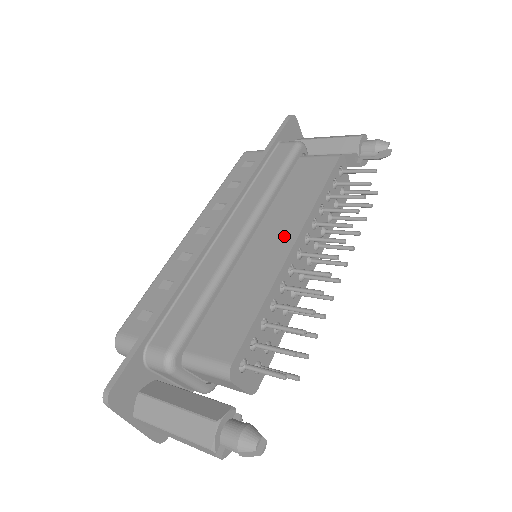
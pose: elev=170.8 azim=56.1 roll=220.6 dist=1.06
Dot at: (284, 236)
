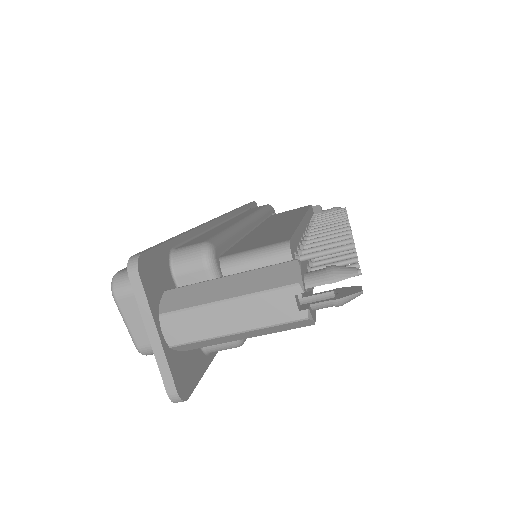
Dot at: (289, 219)
